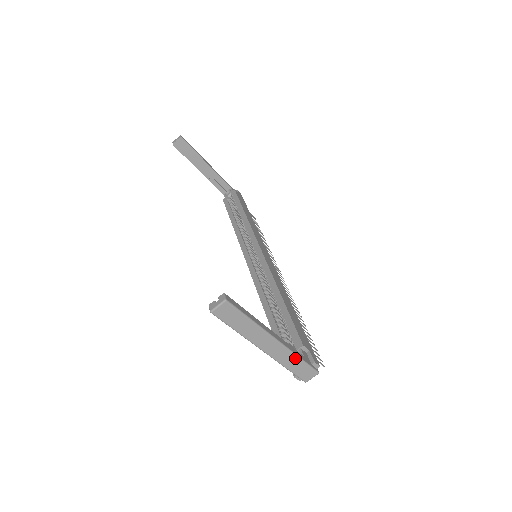
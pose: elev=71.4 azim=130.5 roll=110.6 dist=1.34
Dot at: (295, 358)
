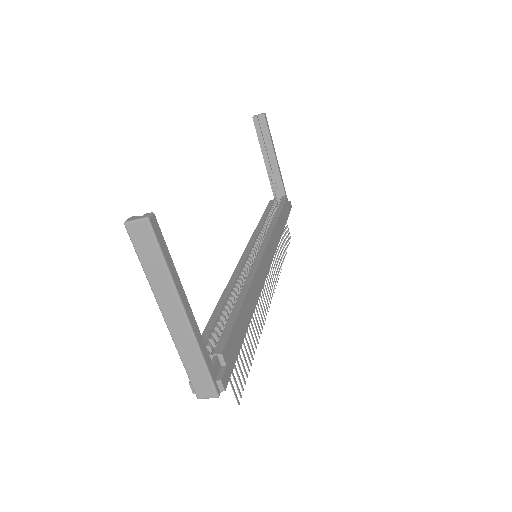
Dot at: (198, 356)
